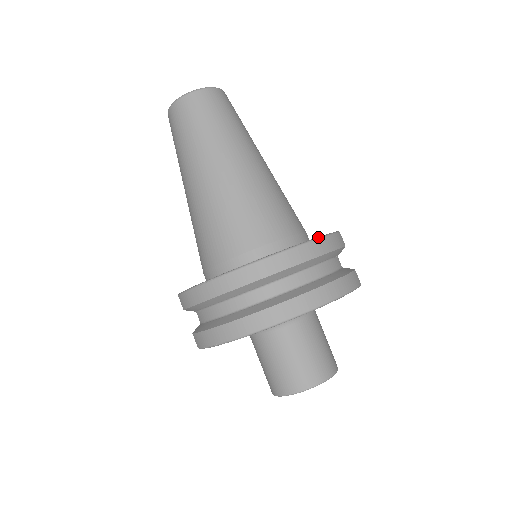
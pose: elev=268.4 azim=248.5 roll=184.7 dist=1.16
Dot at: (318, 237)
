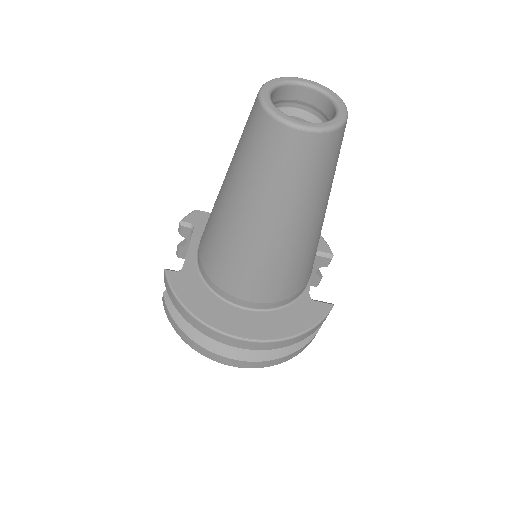
Dot at: (307, 331)
